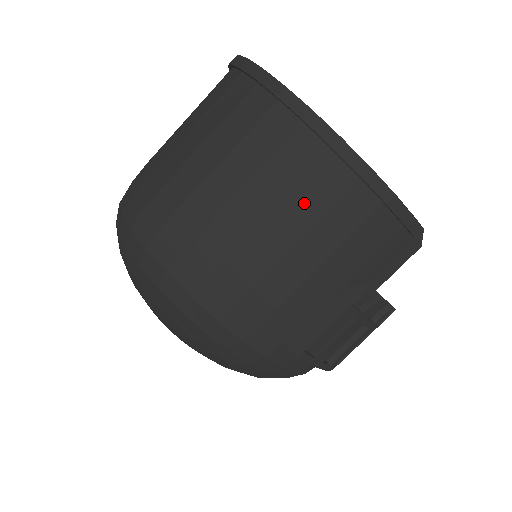
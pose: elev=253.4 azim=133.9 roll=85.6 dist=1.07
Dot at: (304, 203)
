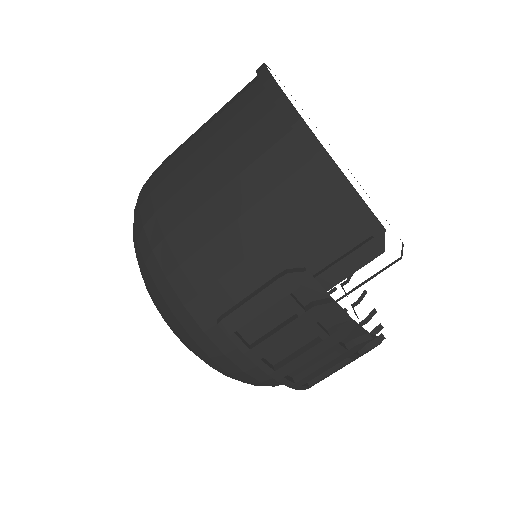
Dot at: (259, 177)
